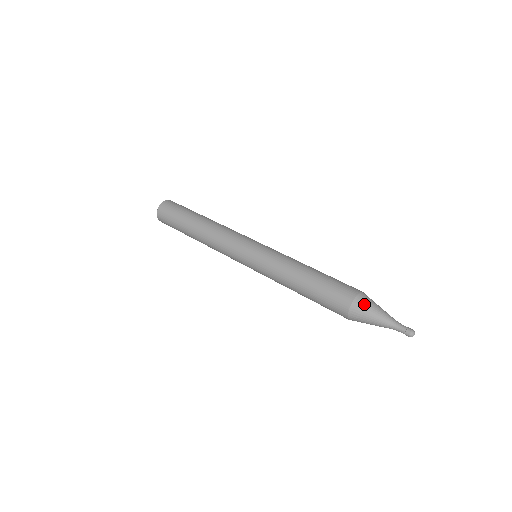
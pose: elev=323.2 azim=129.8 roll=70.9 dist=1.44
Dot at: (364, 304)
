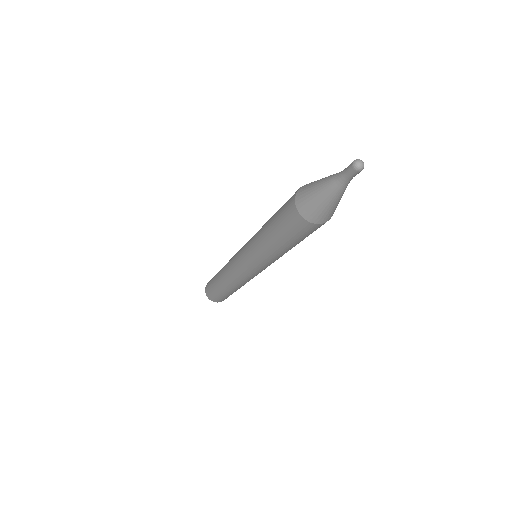
Dot at: (314, 181)
